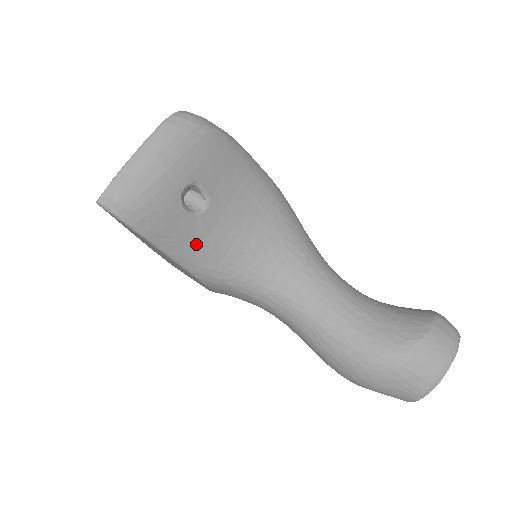
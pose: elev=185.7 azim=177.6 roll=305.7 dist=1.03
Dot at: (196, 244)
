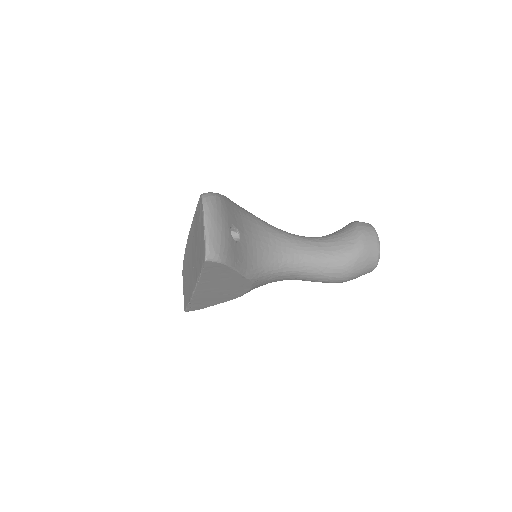
Dot at: (245, 258)
